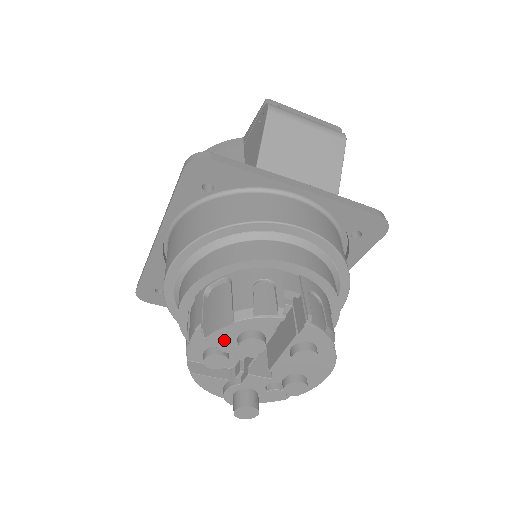
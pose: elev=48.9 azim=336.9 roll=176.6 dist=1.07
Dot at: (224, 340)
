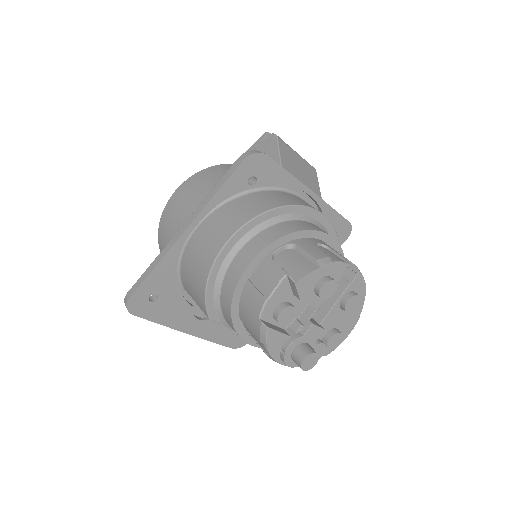
Dot at: (307, 286)
